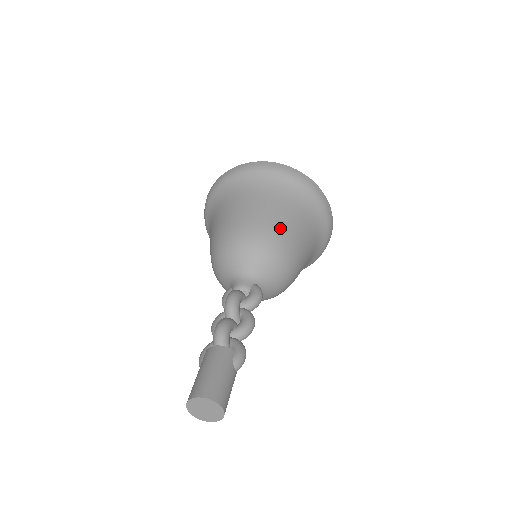
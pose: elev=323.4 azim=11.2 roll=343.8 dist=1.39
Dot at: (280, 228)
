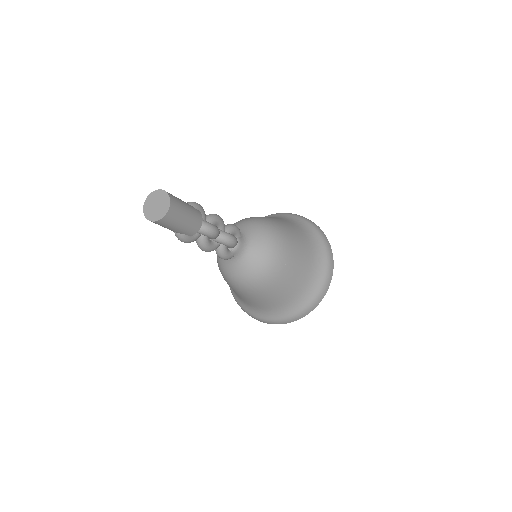
Dot at: occluded
